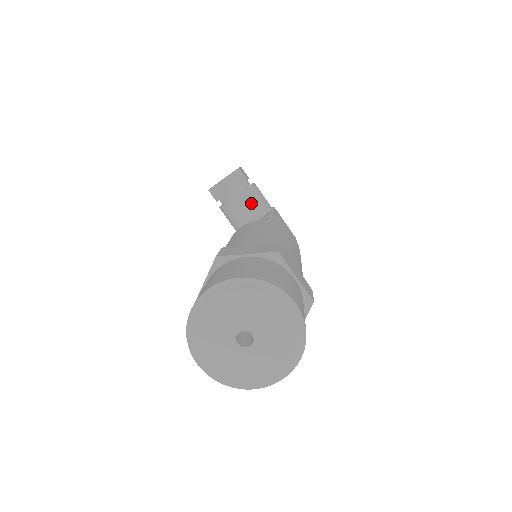
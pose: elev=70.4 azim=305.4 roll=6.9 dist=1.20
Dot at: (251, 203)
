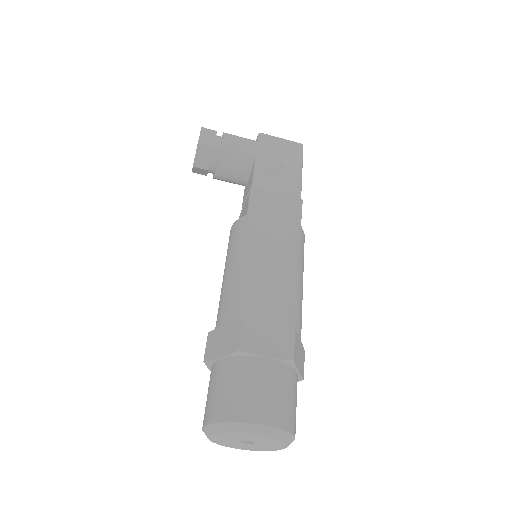
Dot at: (232, 167)
